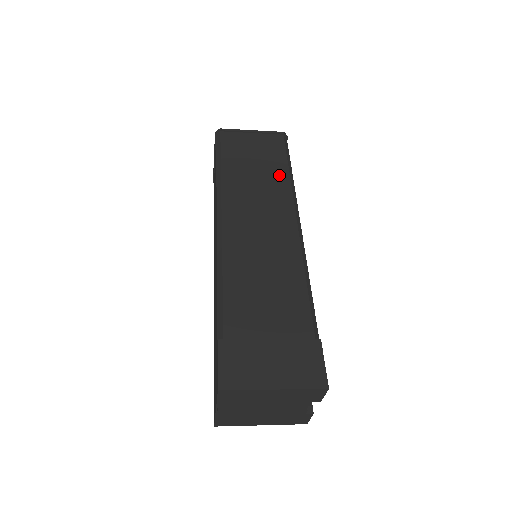
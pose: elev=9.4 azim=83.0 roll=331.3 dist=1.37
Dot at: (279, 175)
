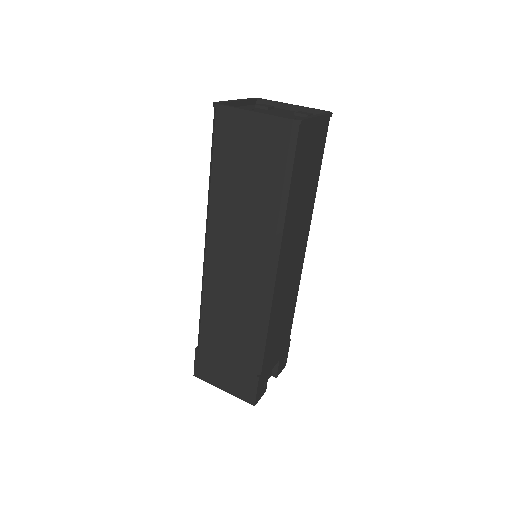
Dot at: (268, 203)
